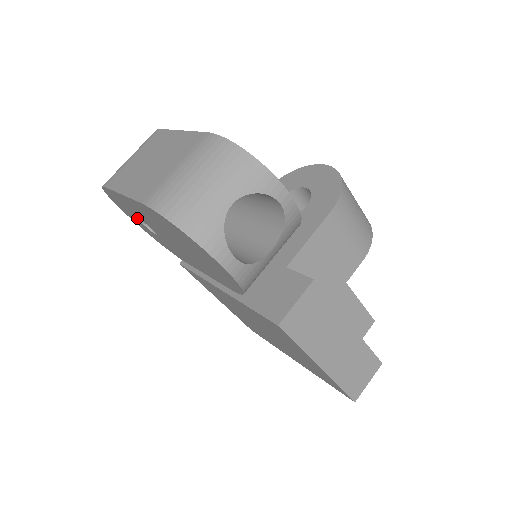
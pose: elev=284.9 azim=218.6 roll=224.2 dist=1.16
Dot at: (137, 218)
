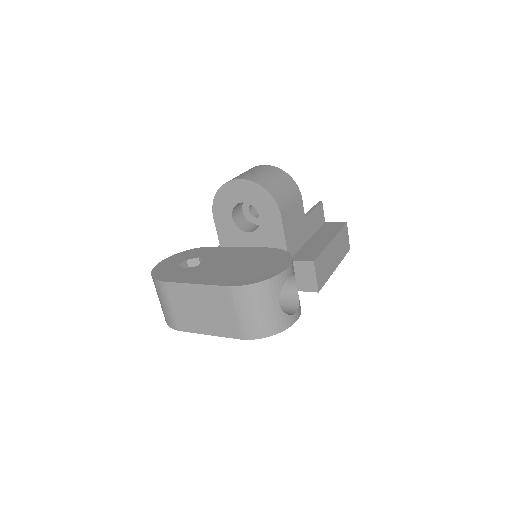
Dot at: occluded
